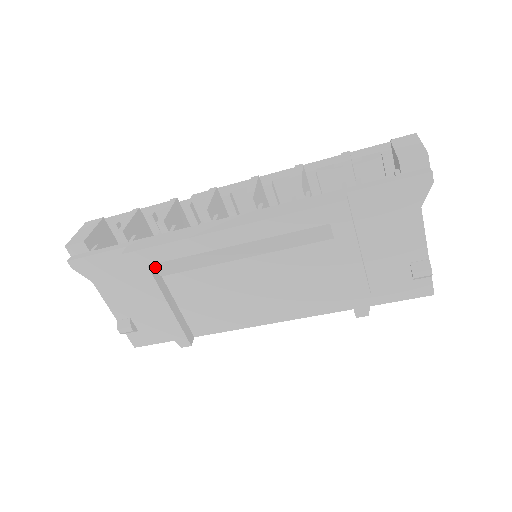
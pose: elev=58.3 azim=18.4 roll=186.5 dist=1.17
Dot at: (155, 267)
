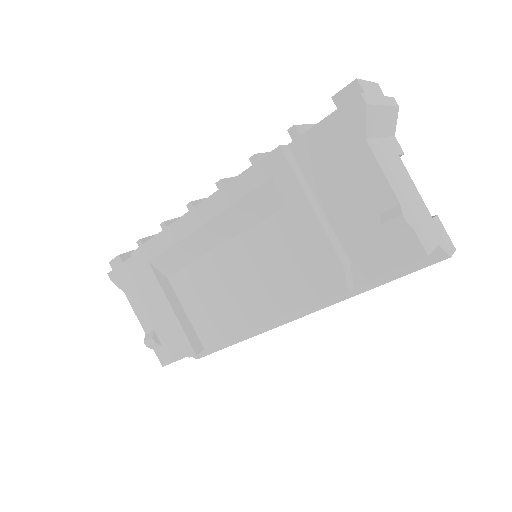
Dot at: (156, 264)
